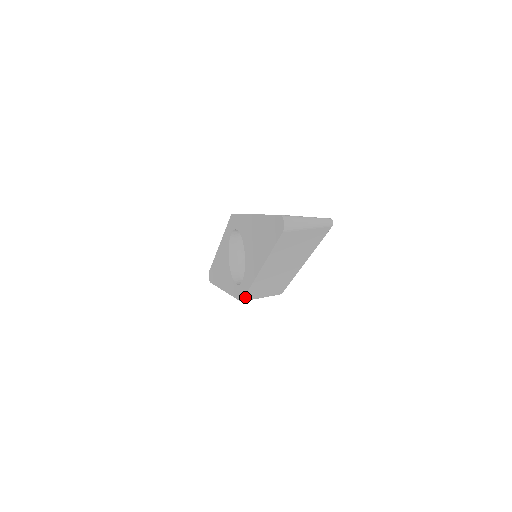
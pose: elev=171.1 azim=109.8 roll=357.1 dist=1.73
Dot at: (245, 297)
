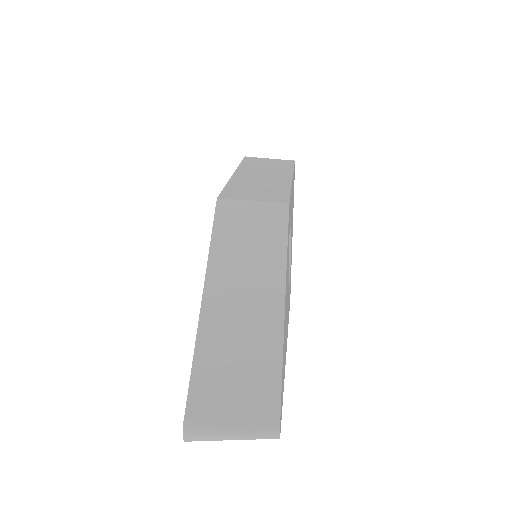
Dot at: occluded
